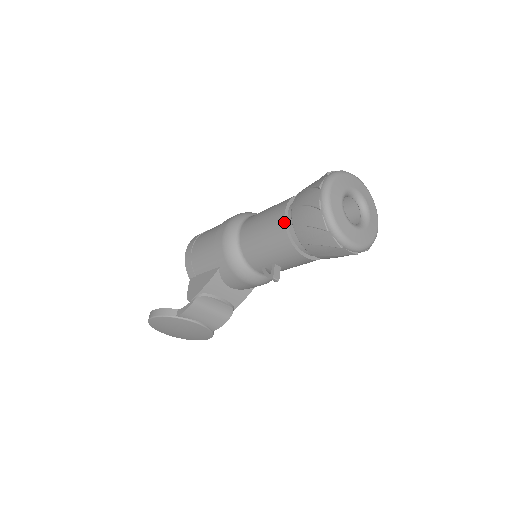
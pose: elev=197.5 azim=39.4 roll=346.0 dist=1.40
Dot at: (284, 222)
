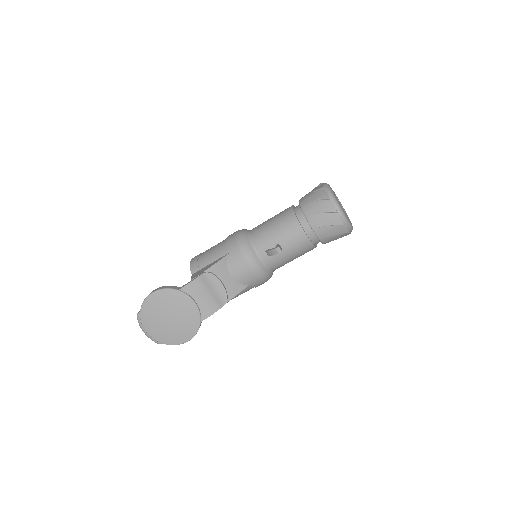
Dot at: (293, 208)
